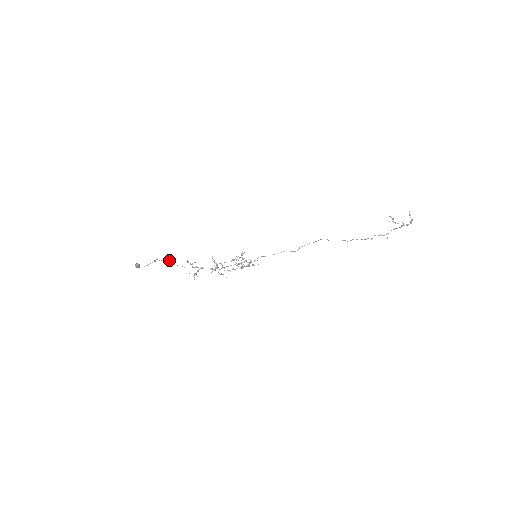
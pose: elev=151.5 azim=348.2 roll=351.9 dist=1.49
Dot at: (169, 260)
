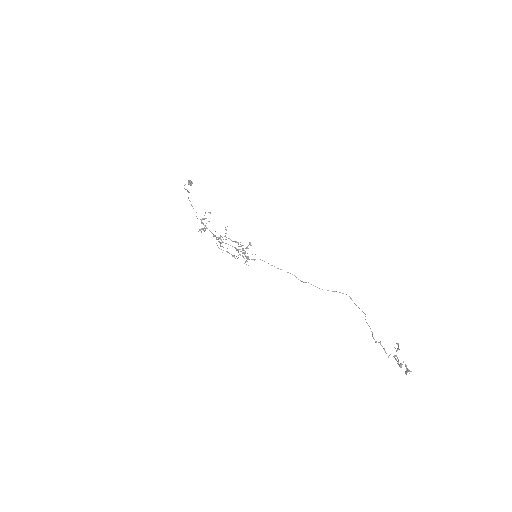
Dot at: (190, 201)
